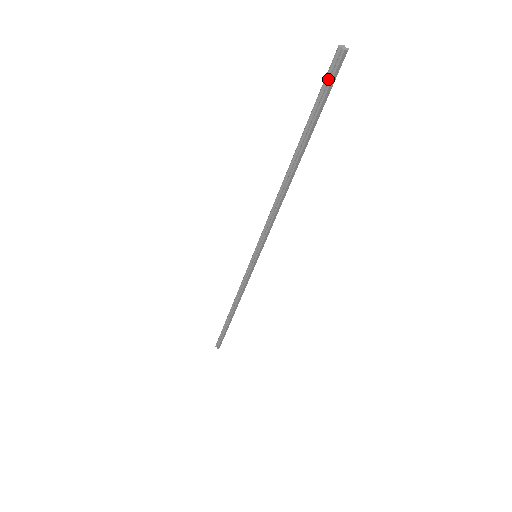
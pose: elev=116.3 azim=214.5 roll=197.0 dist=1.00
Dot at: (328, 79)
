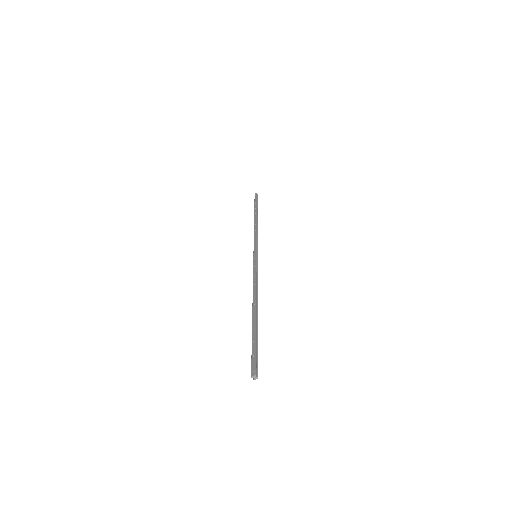
Dot at: (253, 361)
